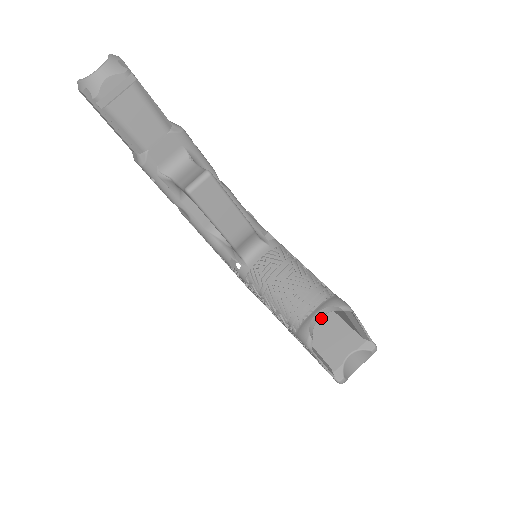
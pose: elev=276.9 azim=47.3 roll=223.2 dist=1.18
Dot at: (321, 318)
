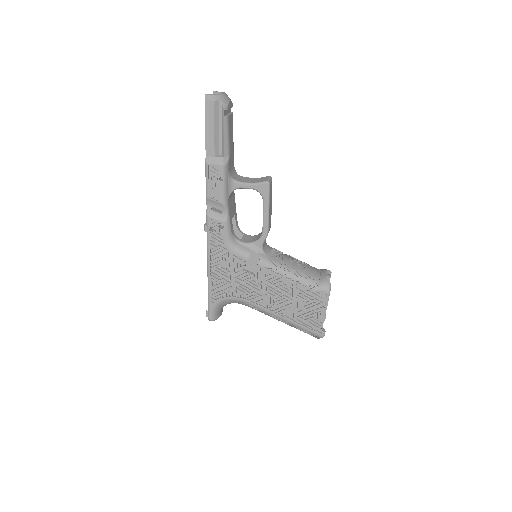
Dot at: occluded
